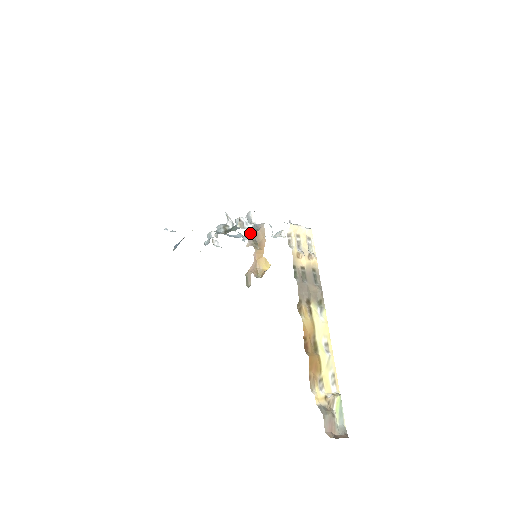
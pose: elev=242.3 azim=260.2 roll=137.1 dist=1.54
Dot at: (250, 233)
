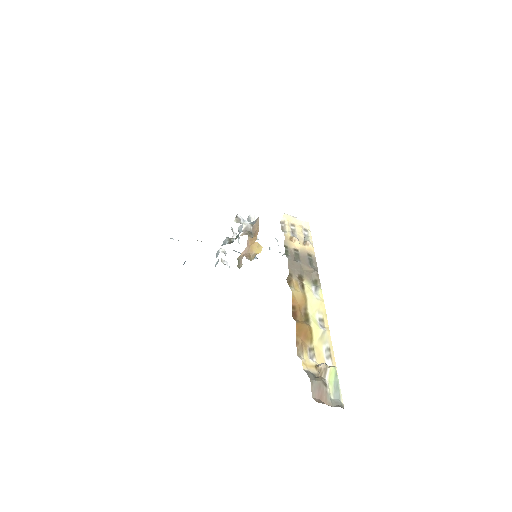
Dot at: (246, 226)
